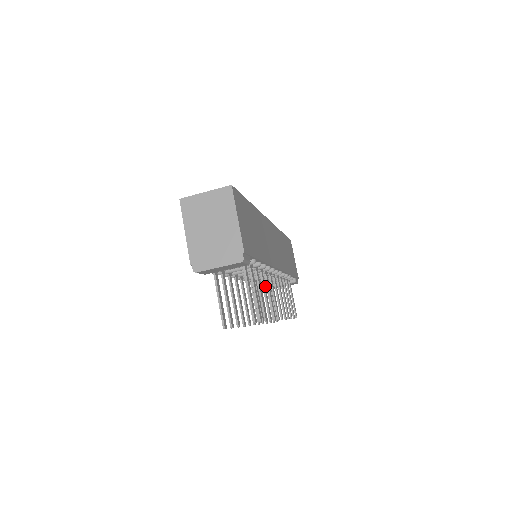
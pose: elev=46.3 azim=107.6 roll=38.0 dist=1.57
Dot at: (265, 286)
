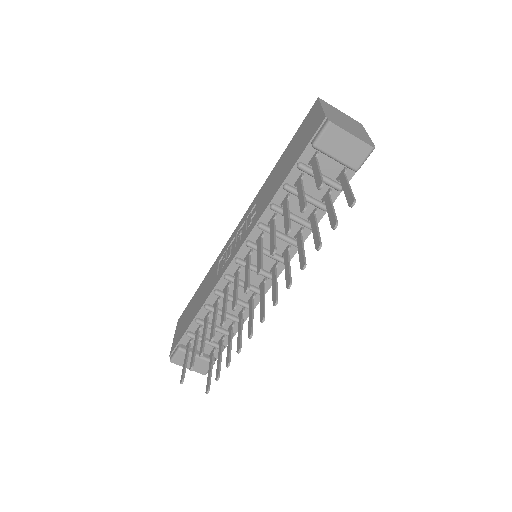
Dot at: (299, 247)
